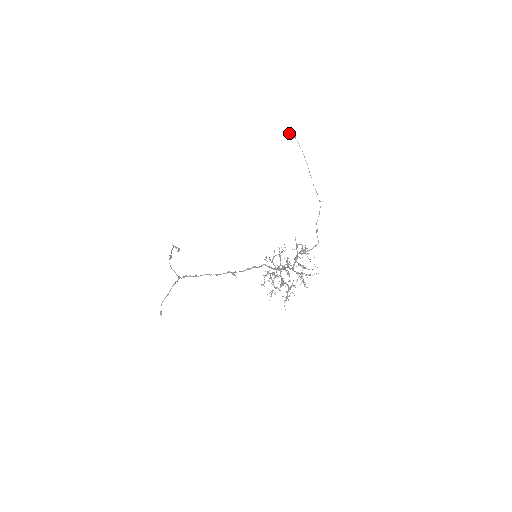
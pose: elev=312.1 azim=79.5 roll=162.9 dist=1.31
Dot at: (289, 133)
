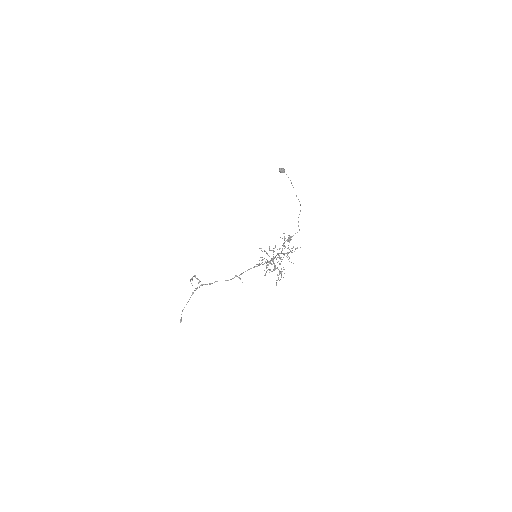
Dot at: (280, 169)
